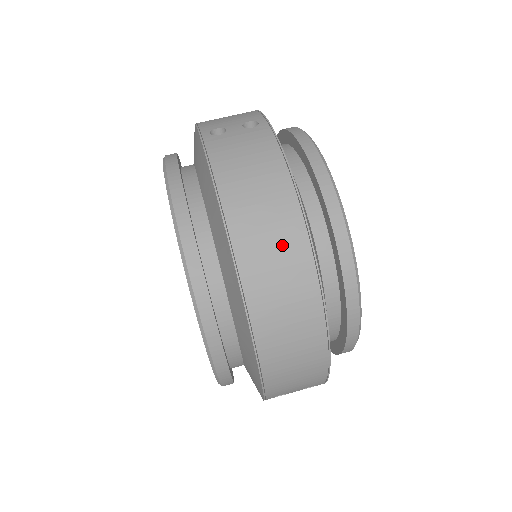
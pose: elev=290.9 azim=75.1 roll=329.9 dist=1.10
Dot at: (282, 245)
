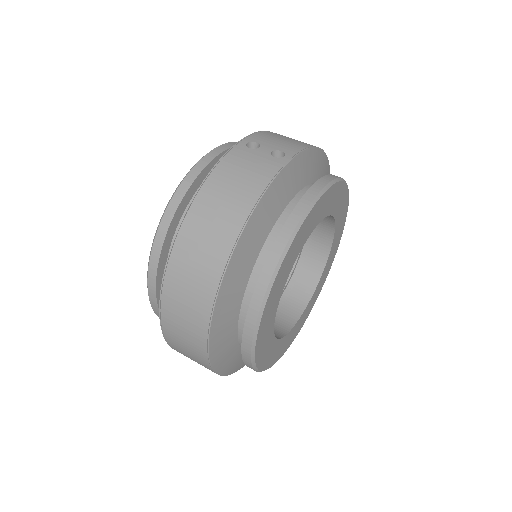
Dot at: (209, 249)
